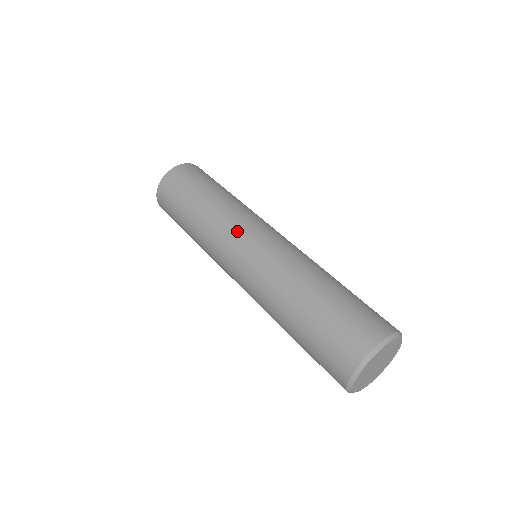
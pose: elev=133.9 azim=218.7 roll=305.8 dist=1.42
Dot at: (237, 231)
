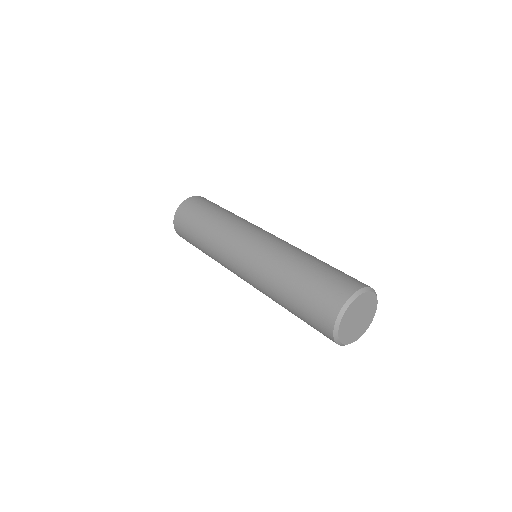
Dot at: (244, 230)
